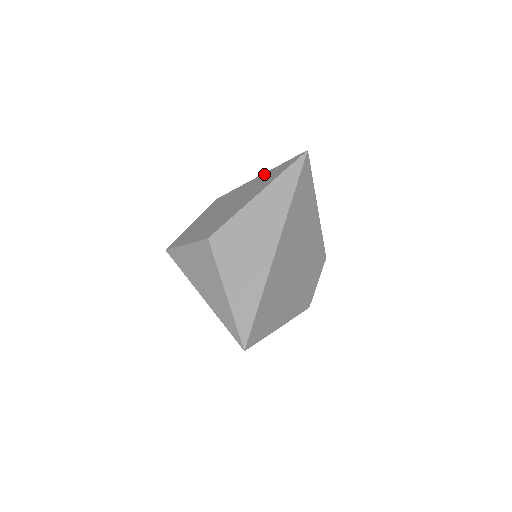
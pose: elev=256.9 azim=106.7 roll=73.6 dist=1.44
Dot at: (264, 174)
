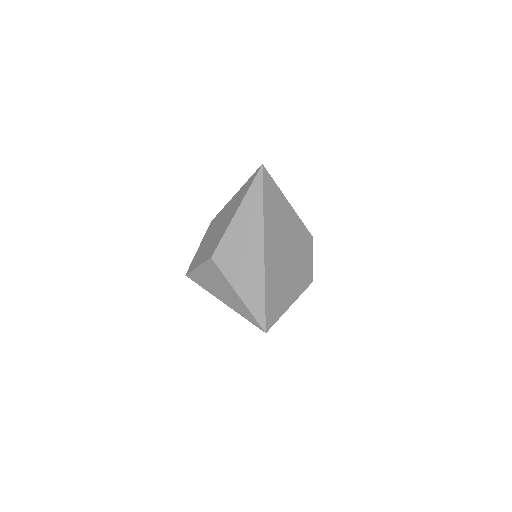
Dot at: (238, 192)
